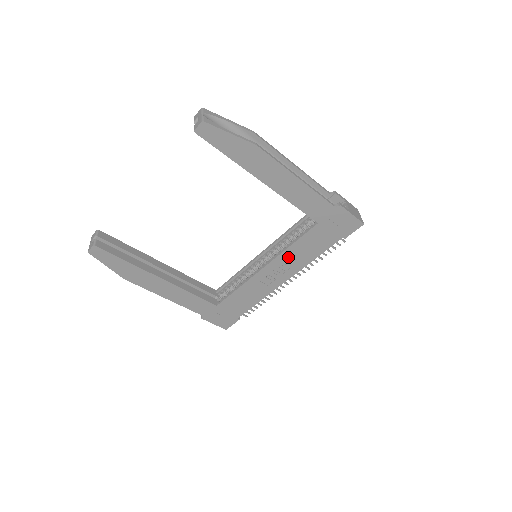
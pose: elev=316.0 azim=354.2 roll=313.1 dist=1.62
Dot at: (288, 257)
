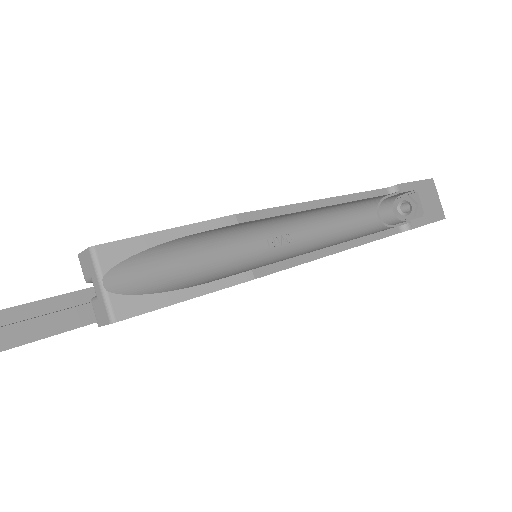
Dot at: occluded
